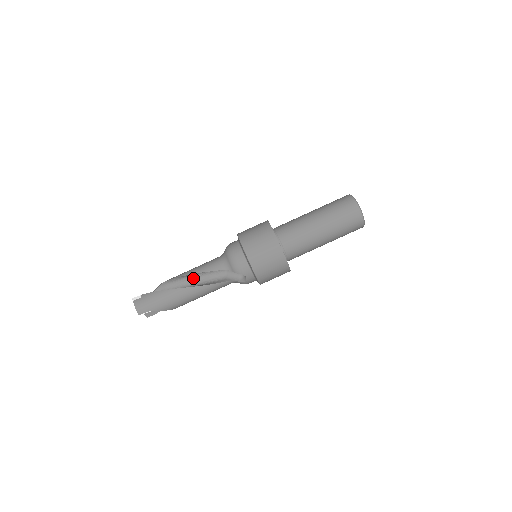
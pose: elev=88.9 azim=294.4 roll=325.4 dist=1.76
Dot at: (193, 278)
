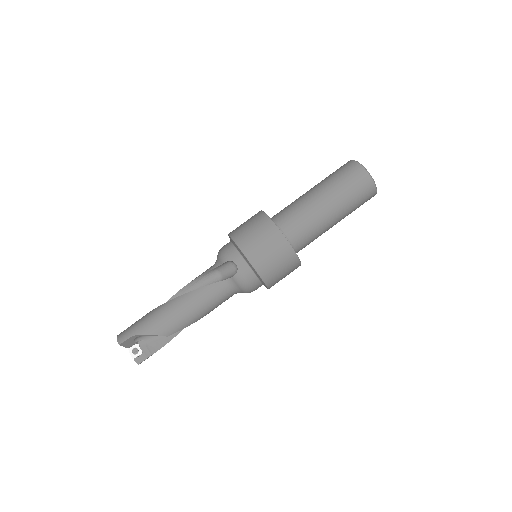
Dot at: occluded
